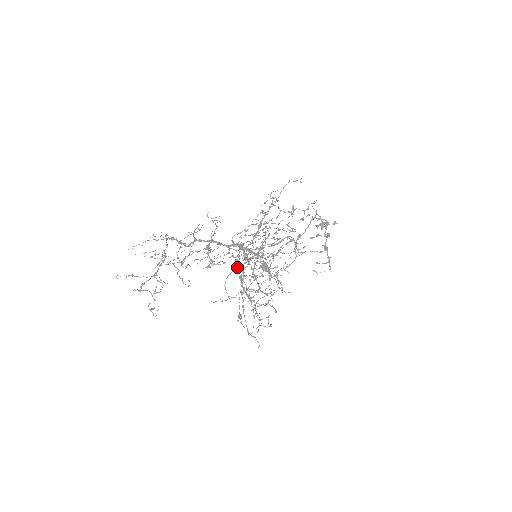
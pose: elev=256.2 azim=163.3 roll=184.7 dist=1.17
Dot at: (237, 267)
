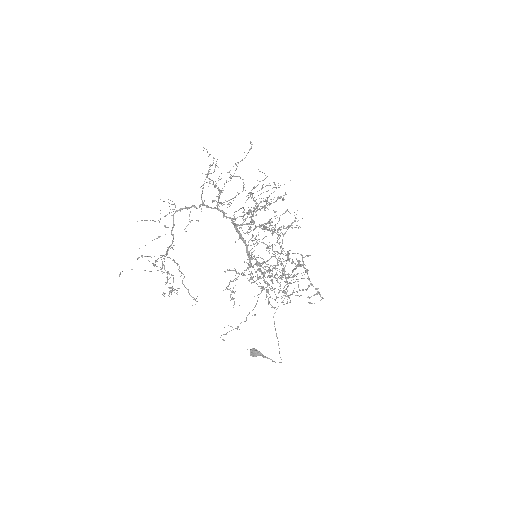
Dot at: occluded
